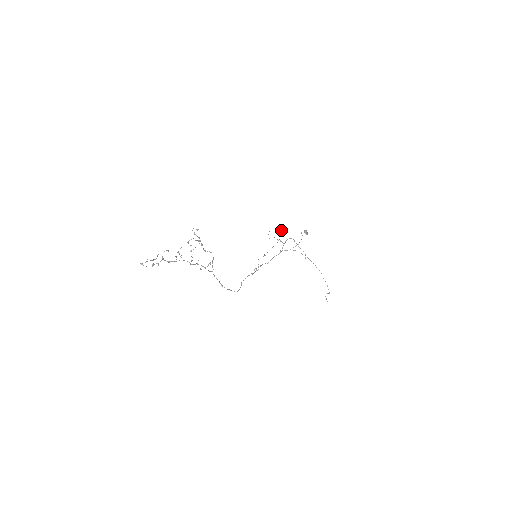
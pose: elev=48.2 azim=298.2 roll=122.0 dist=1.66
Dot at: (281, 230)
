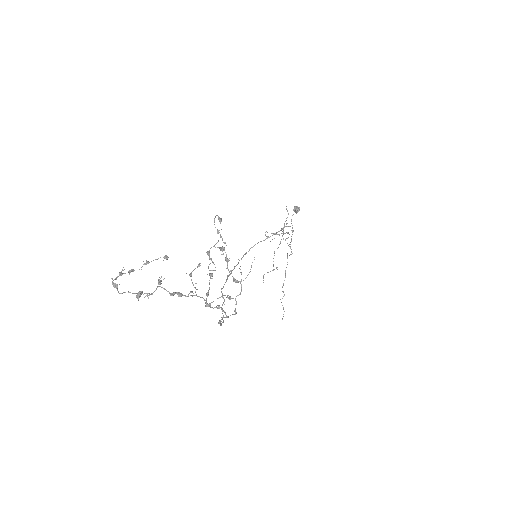
Dot at: (288, 214)
